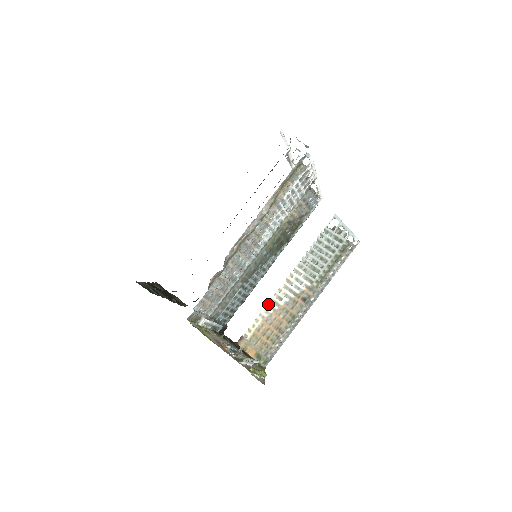
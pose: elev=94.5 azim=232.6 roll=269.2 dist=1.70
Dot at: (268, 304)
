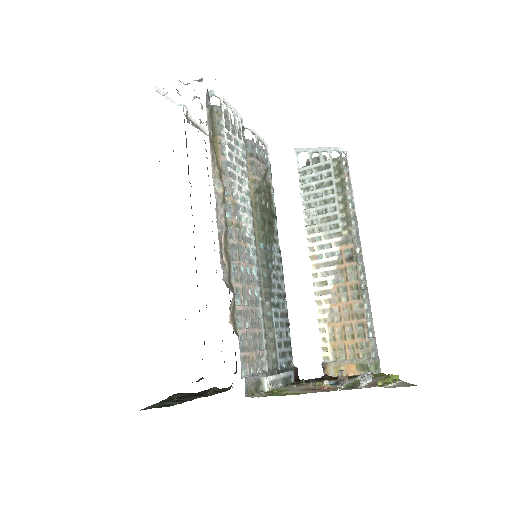
Dot at: (316, 302)
